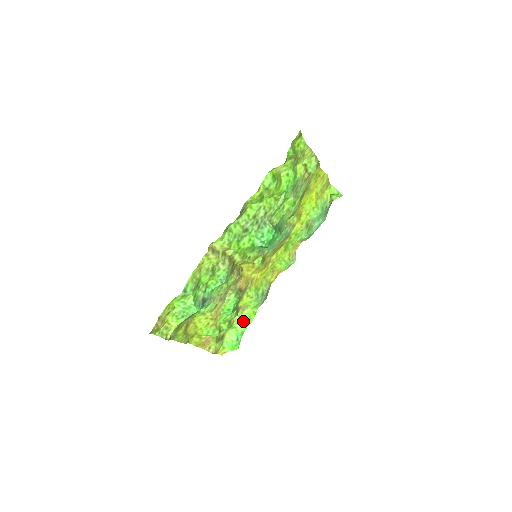
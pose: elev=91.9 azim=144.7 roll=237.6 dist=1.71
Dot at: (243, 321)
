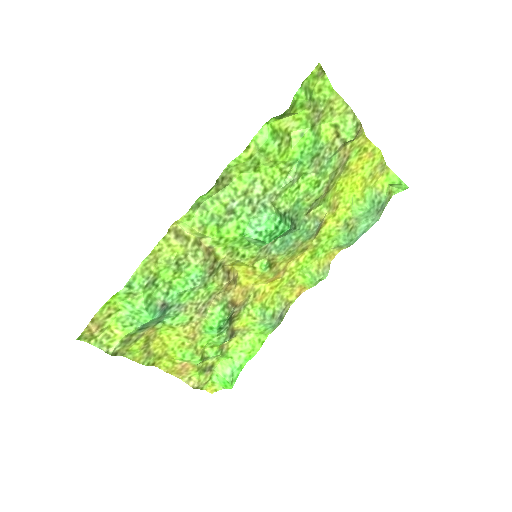
Dot at: (243, 350)
